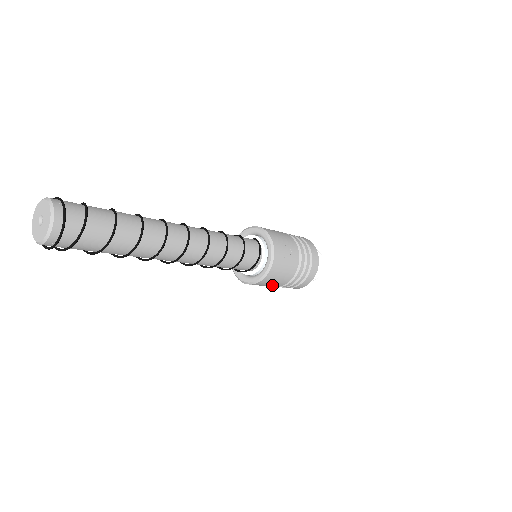
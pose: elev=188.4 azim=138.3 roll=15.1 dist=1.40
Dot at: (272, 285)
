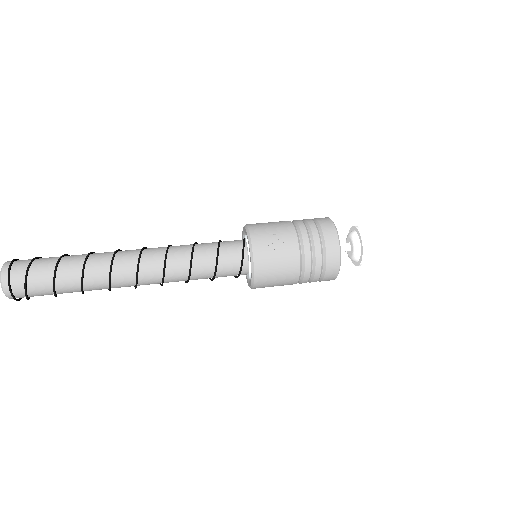
Dot at: (283, 283)
